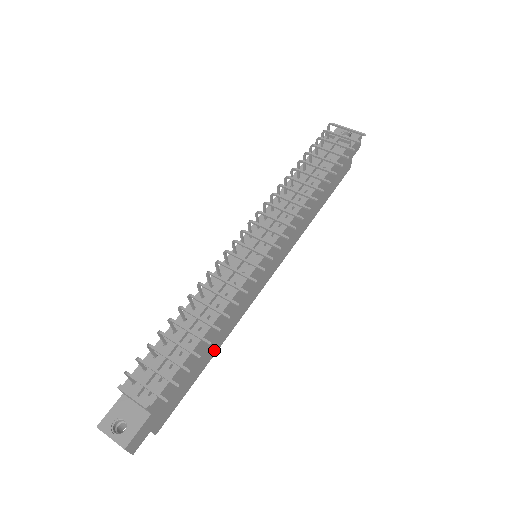
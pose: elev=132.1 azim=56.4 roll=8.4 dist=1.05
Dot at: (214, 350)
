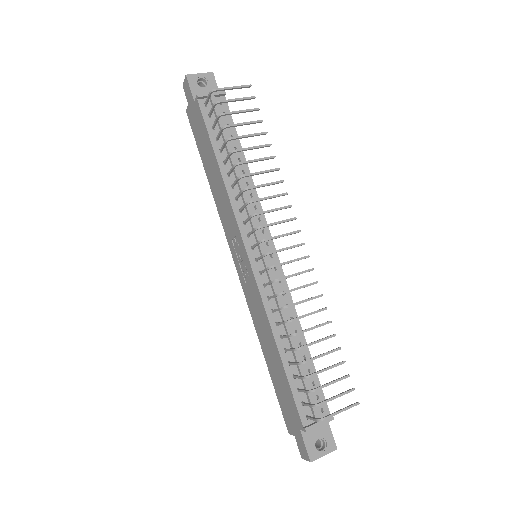
Dot at: occluded
